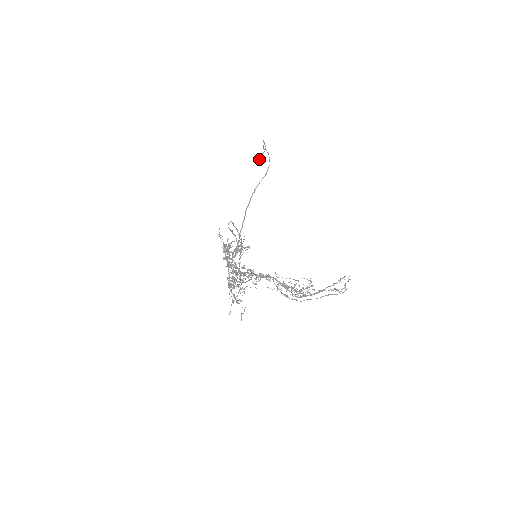
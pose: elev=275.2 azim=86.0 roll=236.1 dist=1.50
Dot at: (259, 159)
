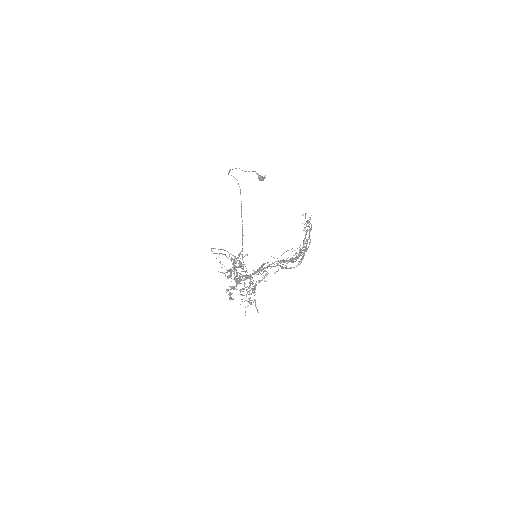
Dot at: (260, 180)
